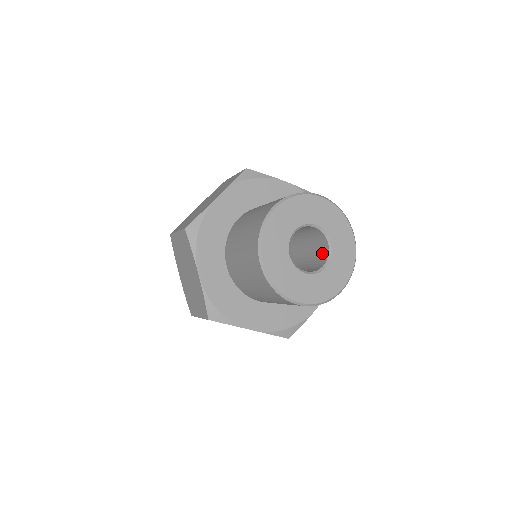
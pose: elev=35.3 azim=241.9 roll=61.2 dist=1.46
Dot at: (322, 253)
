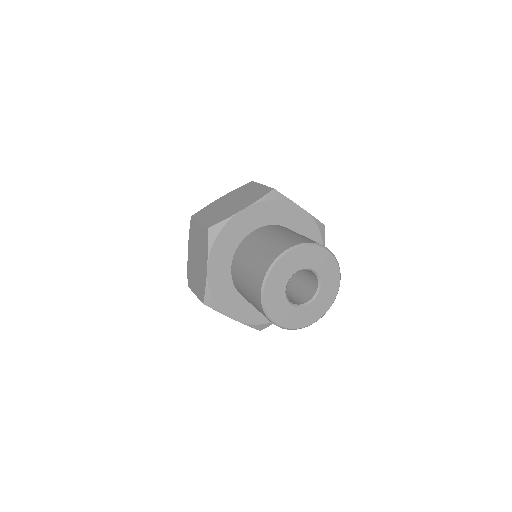
Dot at: (310, 289)
